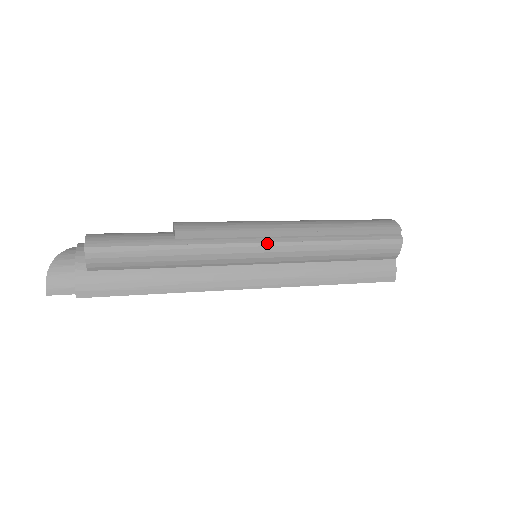
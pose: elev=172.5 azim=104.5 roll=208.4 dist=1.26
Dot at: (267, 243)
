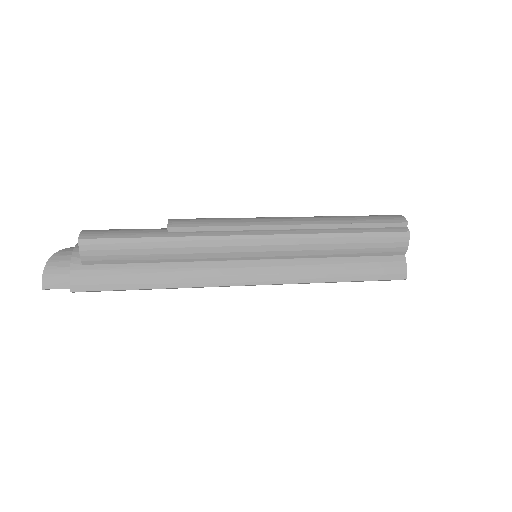
Dot at: (261, 235)
